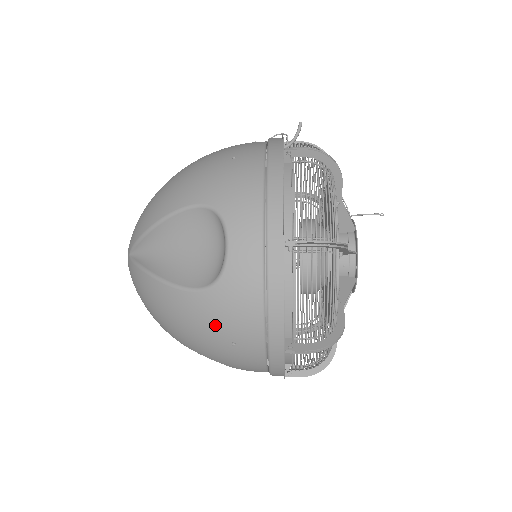
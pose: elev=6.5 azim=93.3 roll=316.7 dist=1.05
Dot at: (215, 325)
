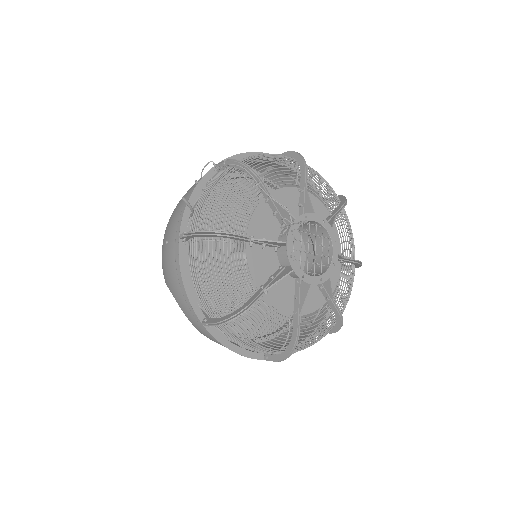
Dot at: occluded
